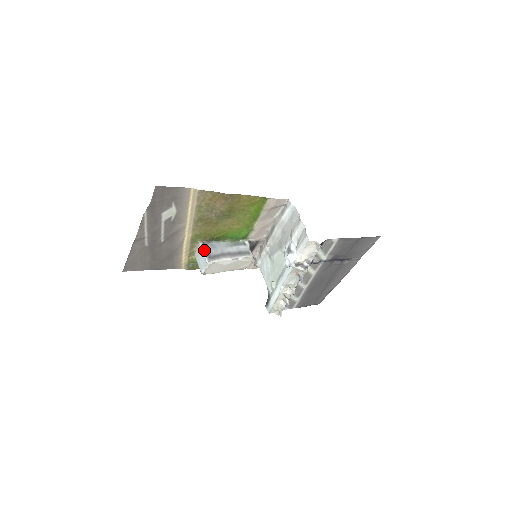
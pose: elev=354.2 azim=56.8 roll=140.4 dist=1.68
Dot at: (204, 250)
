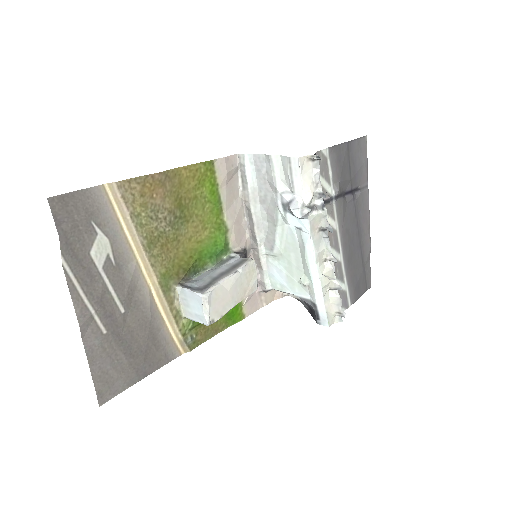
Dot at: (187, 288)
